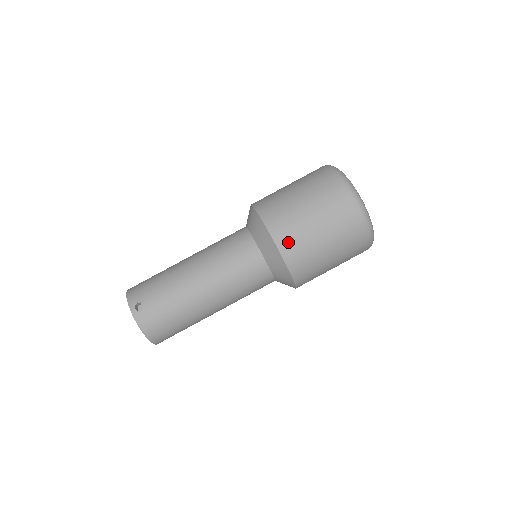
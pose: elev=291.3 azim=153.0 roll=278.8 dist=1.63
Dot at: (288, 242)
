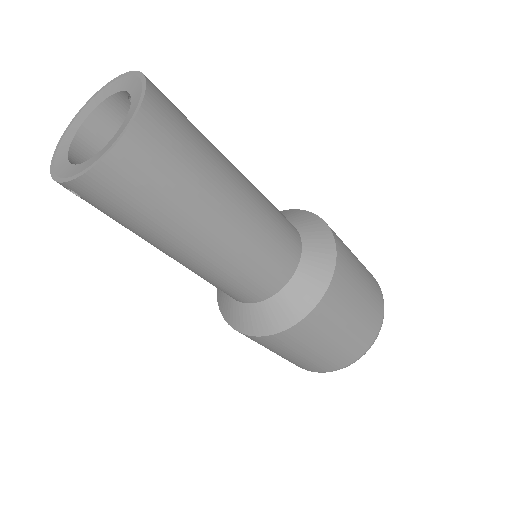
Dot at: occluded
